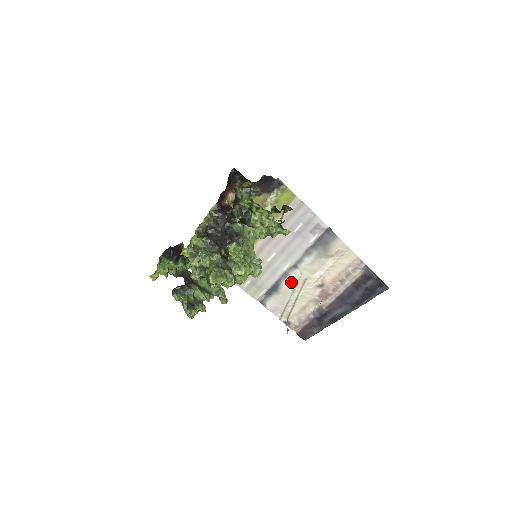
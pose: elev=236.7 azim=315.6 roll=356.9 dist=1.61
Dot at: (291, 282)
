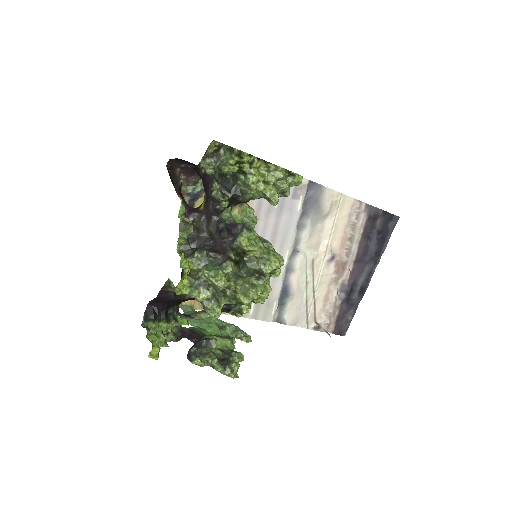
Dot at: (299, 274)
